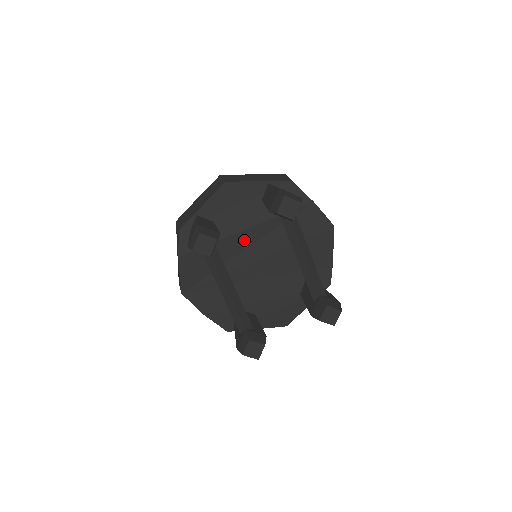
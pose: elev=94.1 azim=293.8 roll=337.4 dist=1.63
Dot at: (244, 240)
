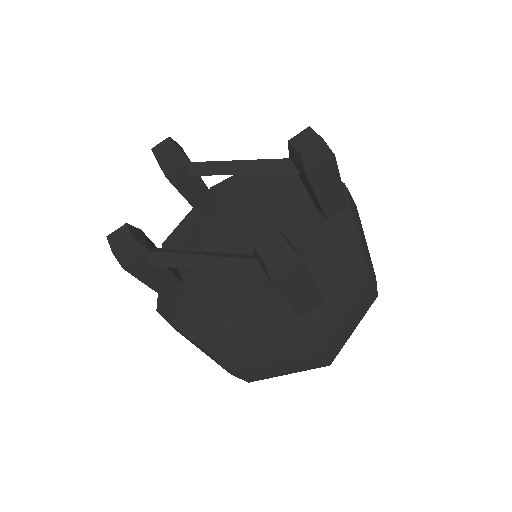
Dot at: (218, 250)
